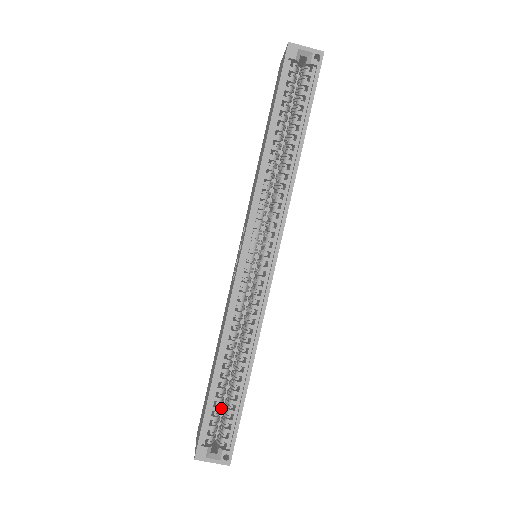
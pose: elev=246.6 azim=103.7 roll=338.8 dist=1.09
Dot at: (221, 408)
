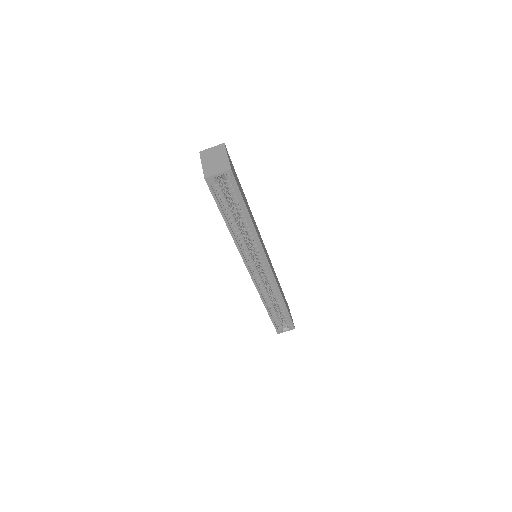
Dot at: (278, 313)
